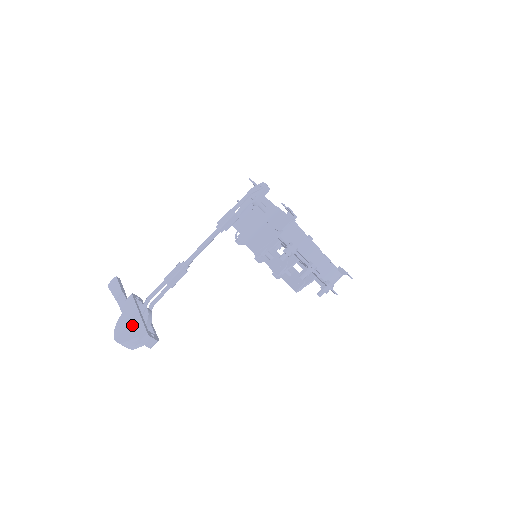
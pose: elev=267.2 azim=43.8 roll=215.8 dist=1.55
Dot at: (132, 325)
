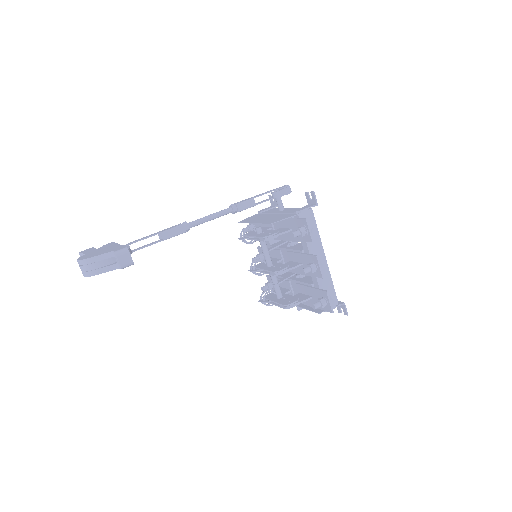
Dot at: (107, 249)
